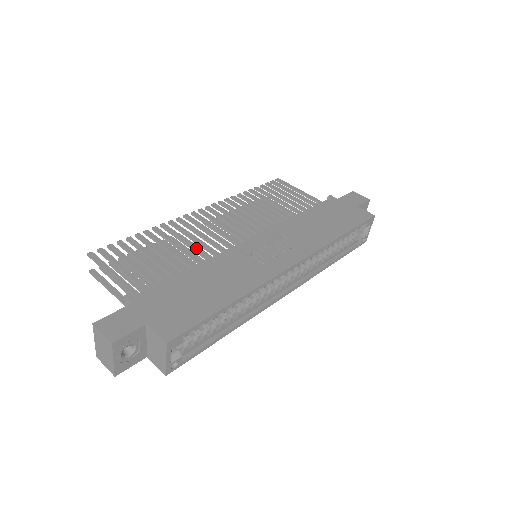
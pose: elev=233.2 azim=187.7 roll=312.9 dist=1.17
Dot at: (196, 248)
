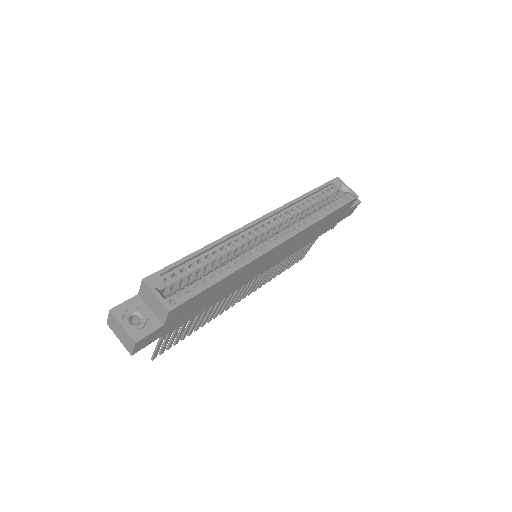
Dot at: occluded
